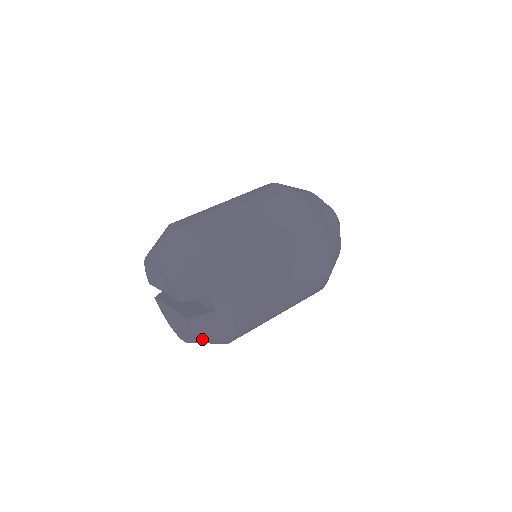
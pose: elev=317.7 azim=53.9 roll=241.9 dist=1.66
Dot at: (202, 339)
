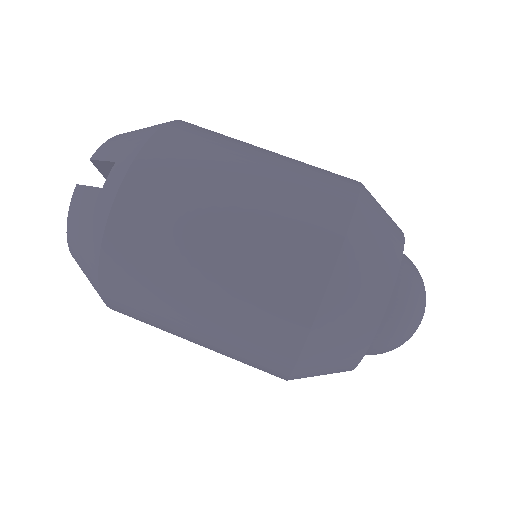
Dot at: (75, 242)
